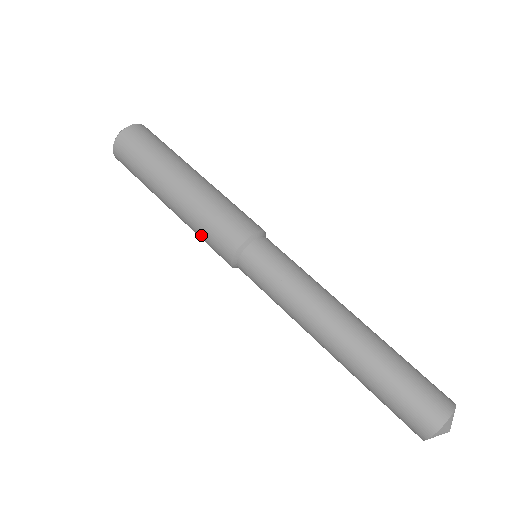
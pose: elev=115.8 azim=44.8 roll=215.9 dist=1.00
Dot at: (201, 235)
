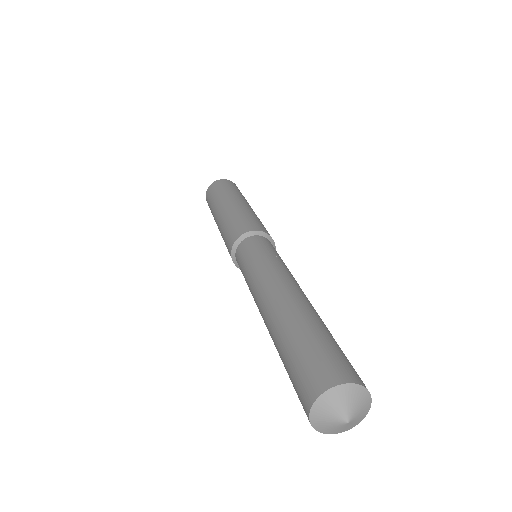
Dot at: (225, 230)
